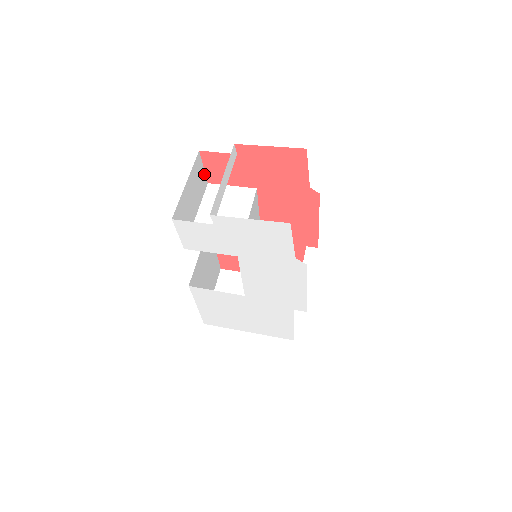
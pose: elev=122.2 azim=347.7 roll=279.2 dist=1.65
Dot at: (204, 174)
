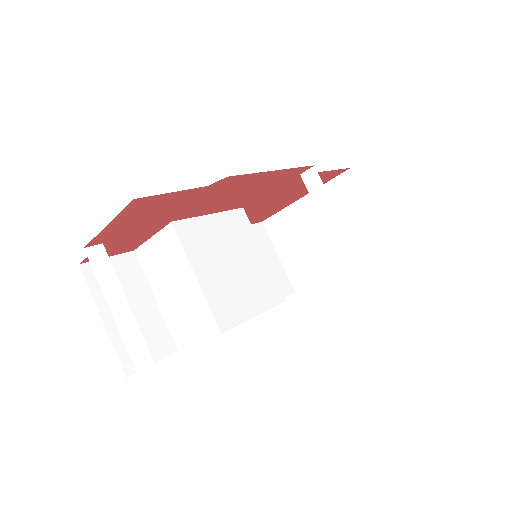
Dot at: (117, 258)
